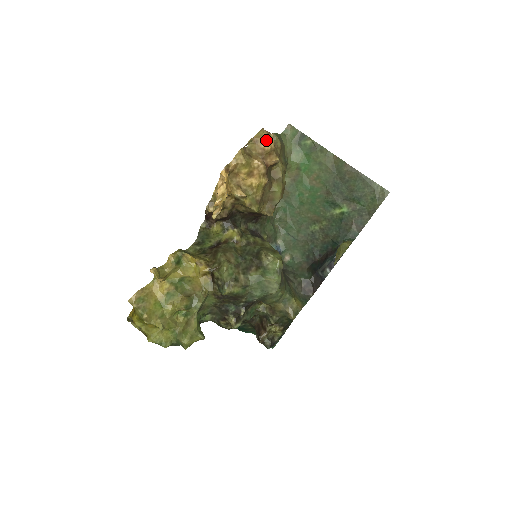
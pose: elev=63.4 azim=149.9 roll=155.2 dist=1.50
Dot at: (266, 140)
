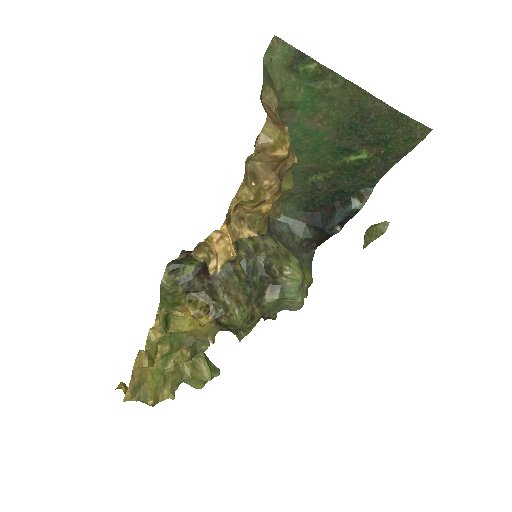
Dot at: (279, 143)
